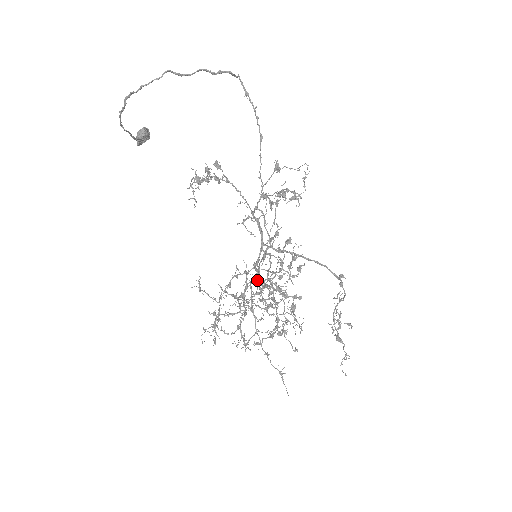
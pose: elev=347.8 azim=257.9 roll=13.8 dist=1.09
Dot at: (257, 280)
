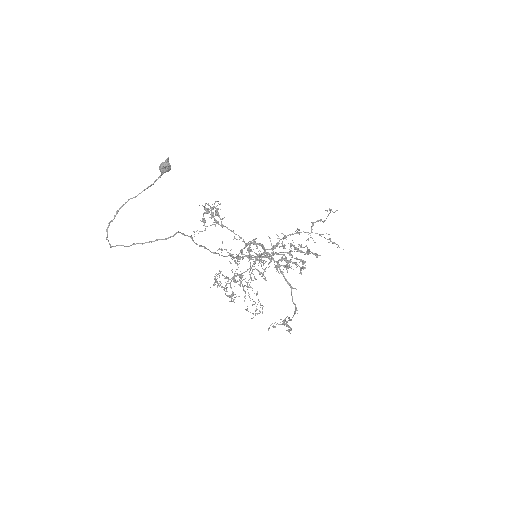
Dot at: (282, 241)
